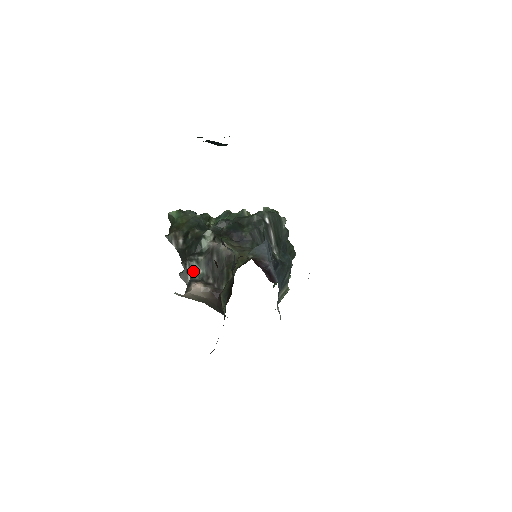
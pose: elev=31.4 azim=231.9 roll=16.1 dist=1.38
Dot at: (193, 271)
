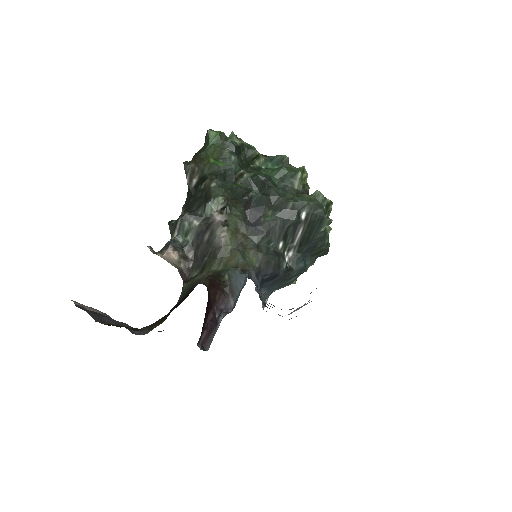
Dot at: (181, 231)
